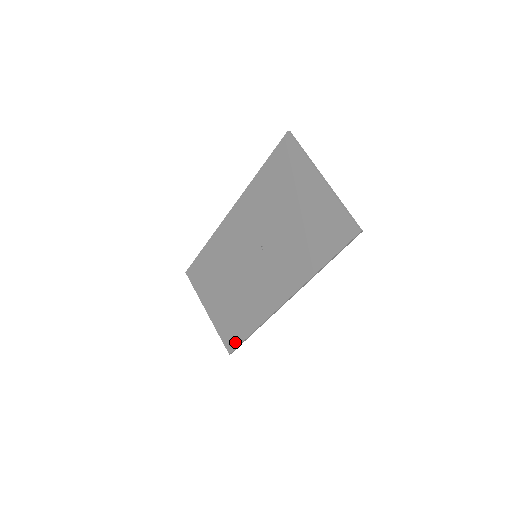
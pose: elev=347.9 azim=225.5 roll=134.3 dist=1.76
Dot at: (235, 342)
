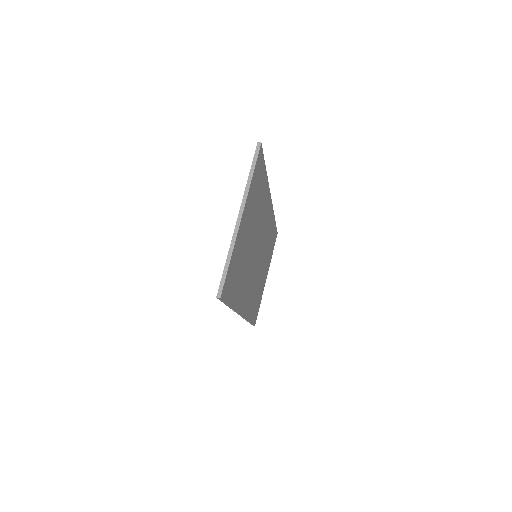
Dot at: occluded
